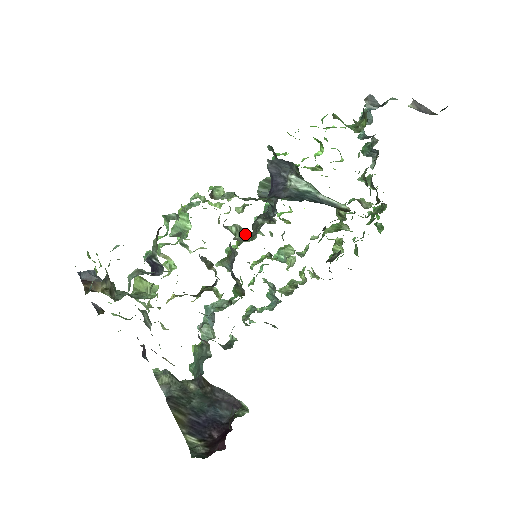
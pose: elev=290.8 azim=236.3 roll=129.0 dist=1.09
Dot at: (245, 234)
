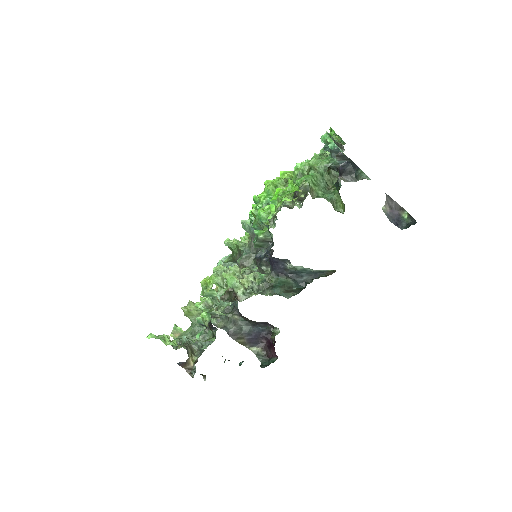
Dot at: occluded
